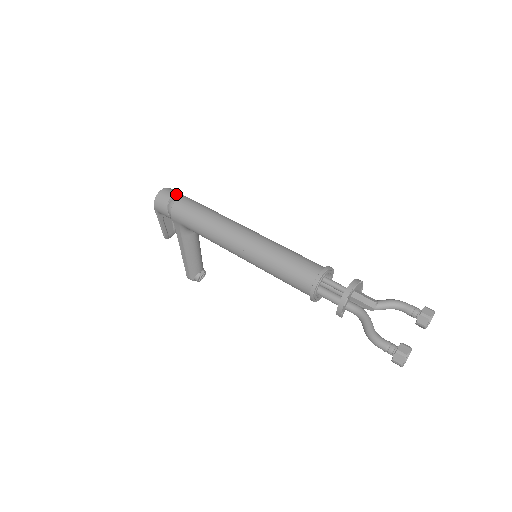
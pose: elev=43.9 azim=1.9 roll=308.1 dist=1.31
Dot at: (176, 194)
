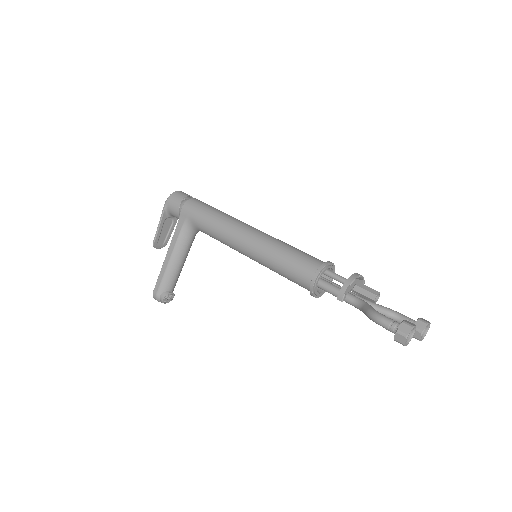
Dot at: occluded
